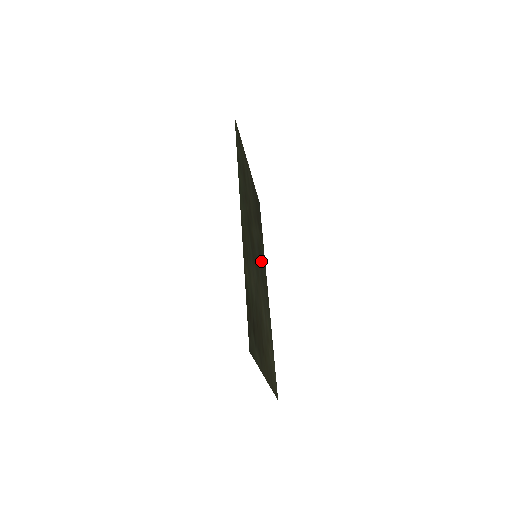
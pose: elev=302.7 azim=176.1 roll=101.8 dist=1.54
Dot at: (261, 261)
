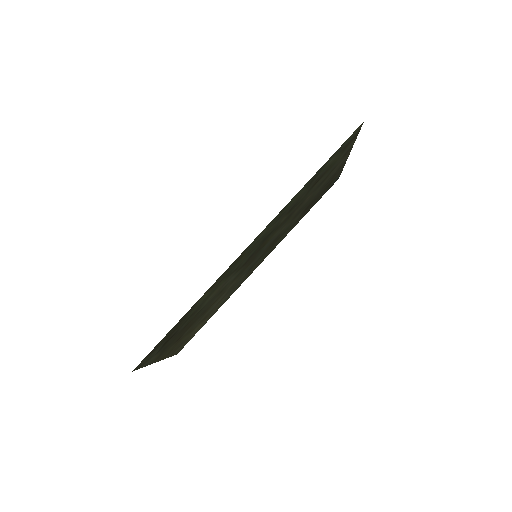
Dot at: (269, 248)
